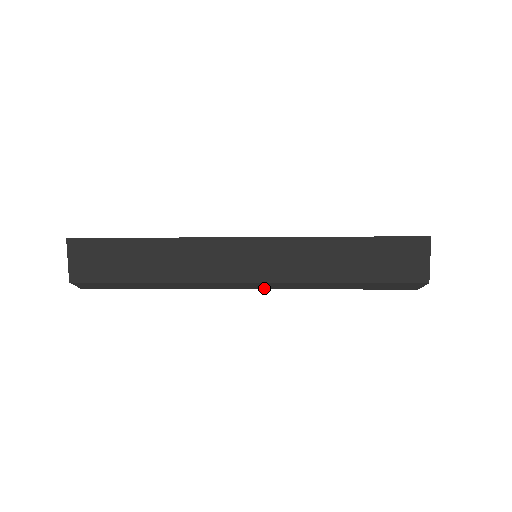
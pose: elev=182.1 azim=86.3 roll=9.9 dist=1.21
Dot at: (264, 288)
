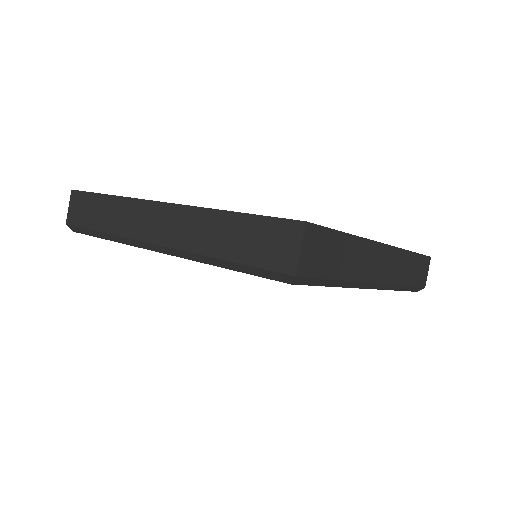
Dot at: (378, 288)
